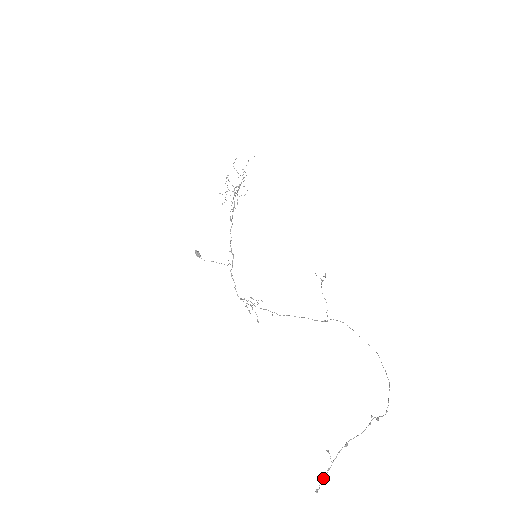
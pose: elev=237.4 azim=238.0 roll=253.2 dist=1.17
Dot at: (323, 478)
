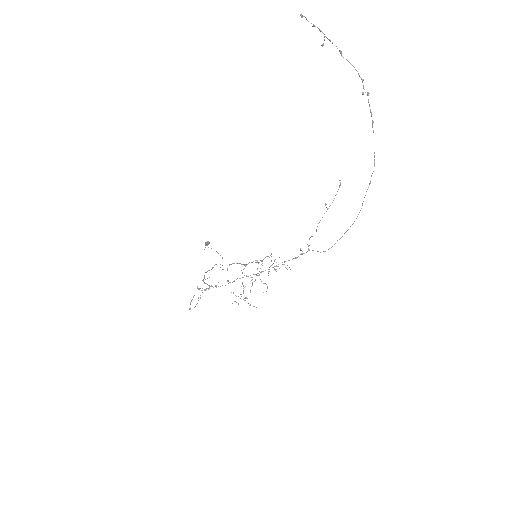
Dot at: occluded
